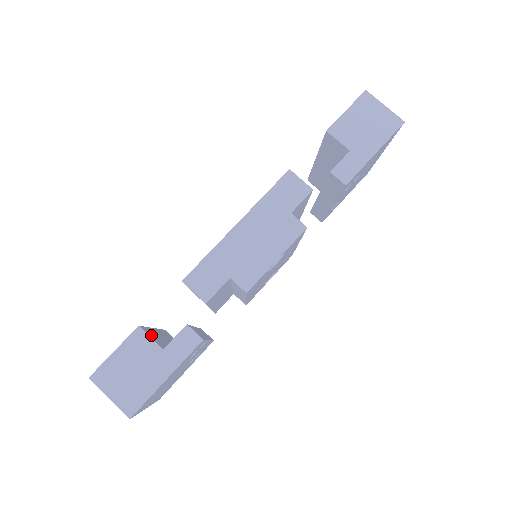
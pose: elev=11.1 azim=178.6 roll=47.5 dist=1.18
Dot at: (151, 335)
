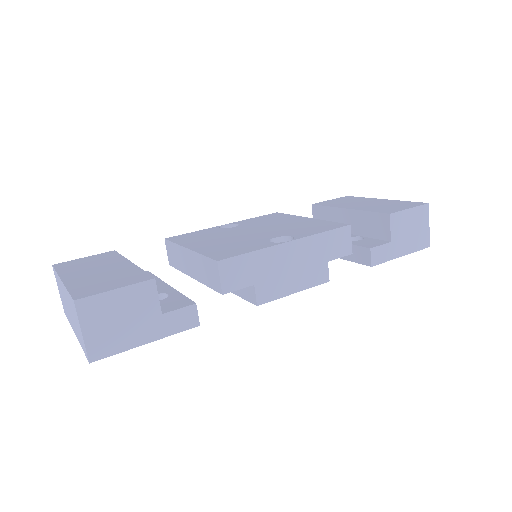
Dot at: occluded
